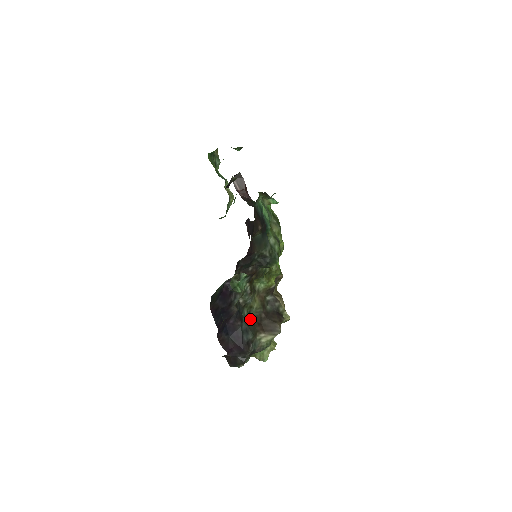
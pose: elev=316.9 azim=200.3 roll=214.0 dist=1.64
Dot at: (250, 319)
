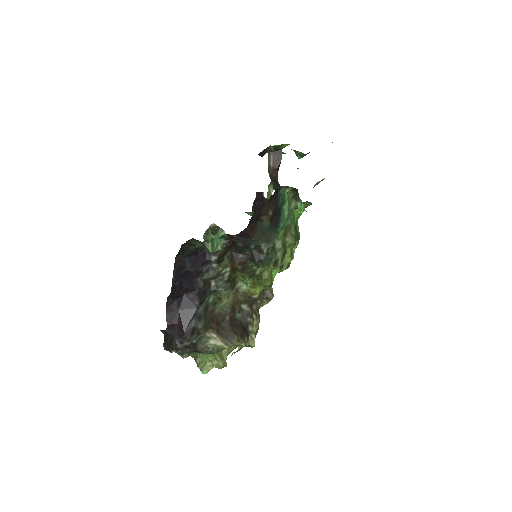
Dot at: (212, 310)
